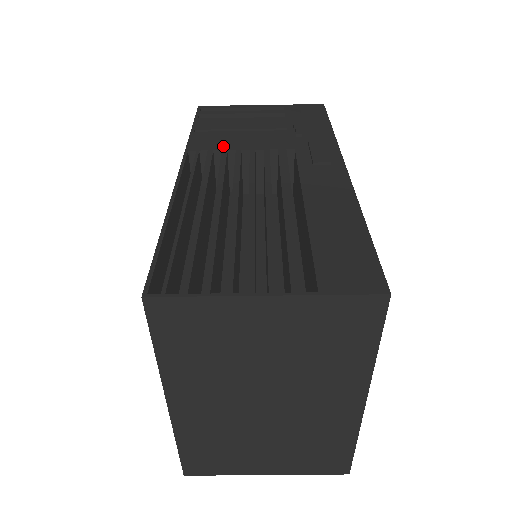
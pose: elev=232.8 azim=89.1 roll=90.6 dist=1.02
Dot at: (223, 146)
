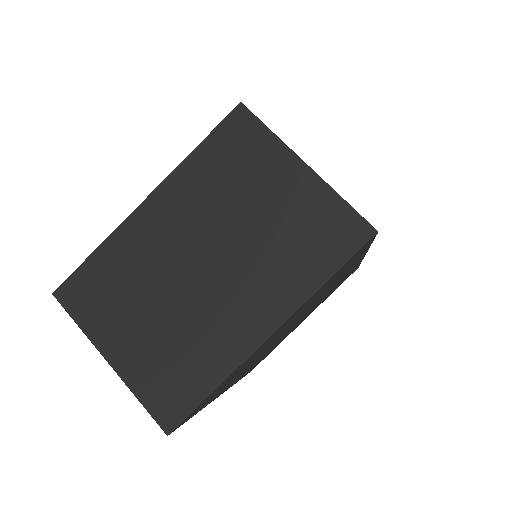
Dot at: occluded
